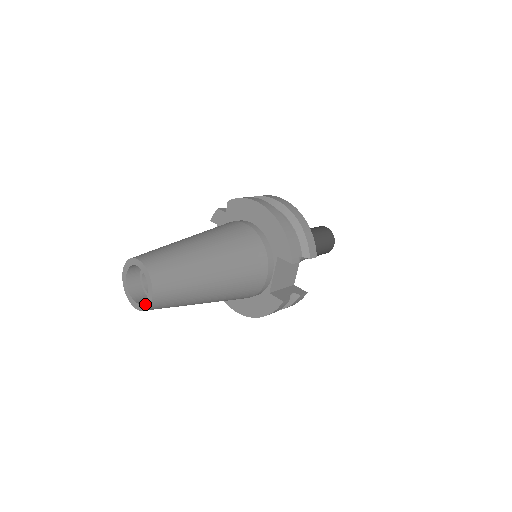
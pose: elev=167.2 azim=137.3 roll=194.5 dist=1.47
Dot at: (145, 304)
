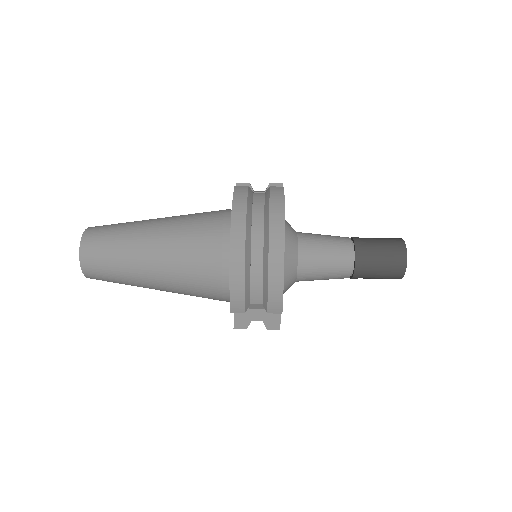
Dot at: occluded
